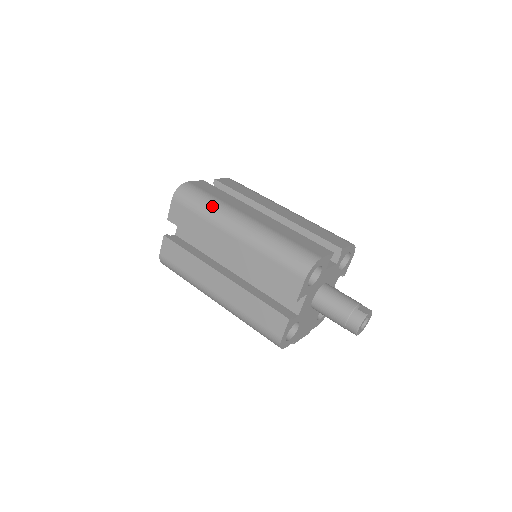
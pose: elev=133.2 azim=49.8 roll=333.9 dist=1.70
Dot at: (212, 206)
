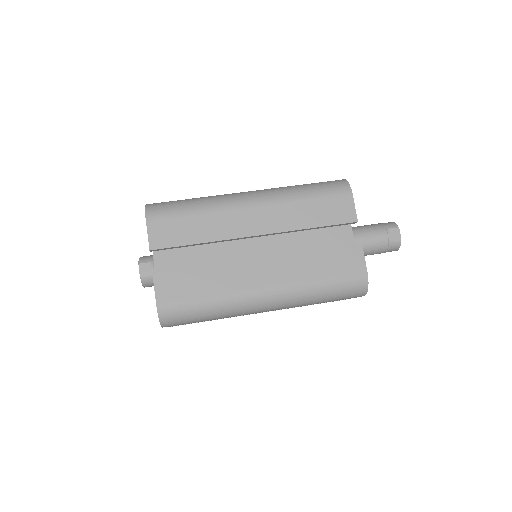
Dot at: (220, 310)
